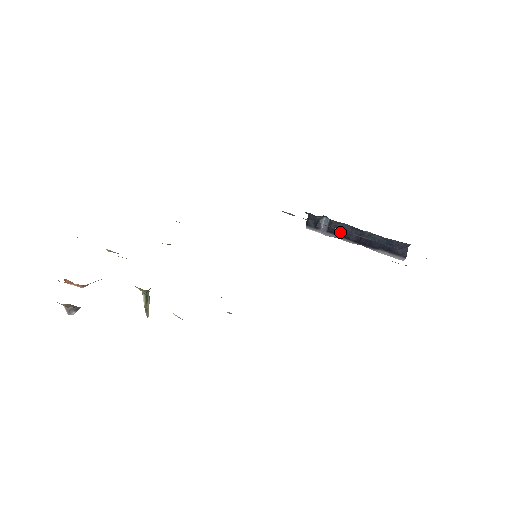
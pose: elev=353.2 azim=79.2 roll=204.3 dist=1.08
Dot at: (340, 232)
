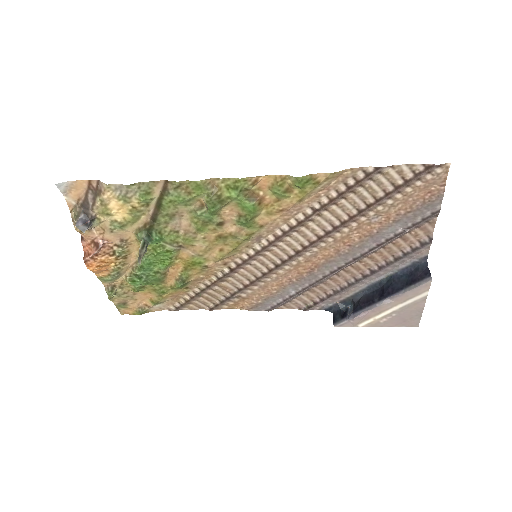
Dot at: (364, 303)
